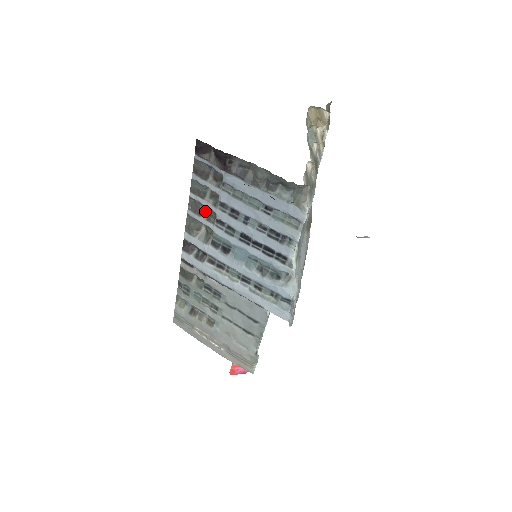
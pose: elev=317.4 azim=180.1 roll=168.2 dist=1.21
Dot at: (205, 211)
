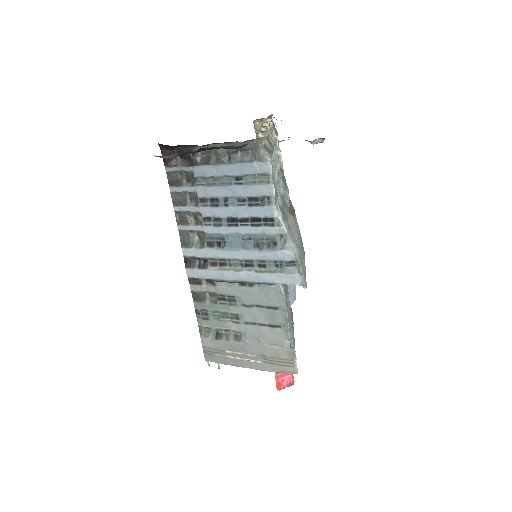
Dot at: (192, 219)
